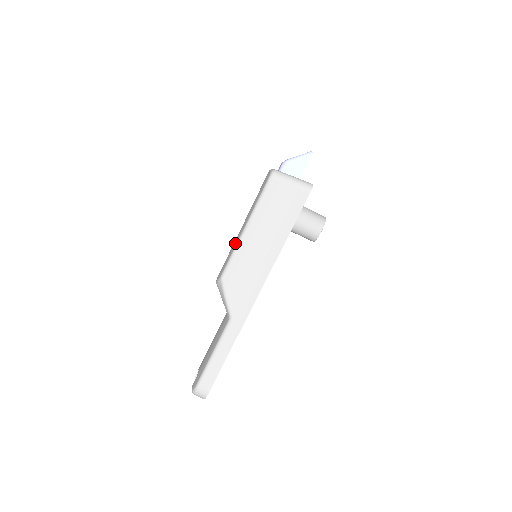
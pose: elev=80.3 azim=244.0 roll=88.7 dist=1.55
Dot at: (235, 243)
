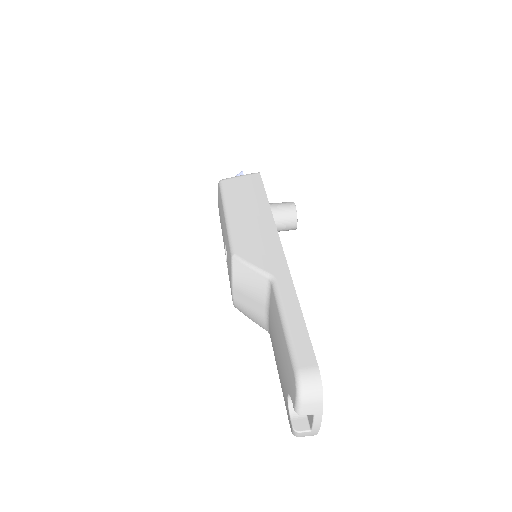
Dot at: (225, 236)
